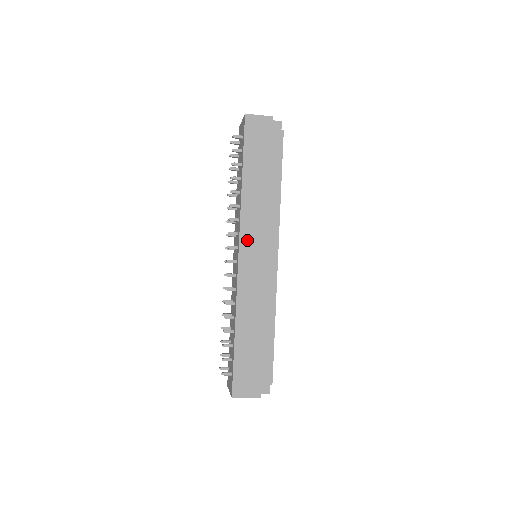
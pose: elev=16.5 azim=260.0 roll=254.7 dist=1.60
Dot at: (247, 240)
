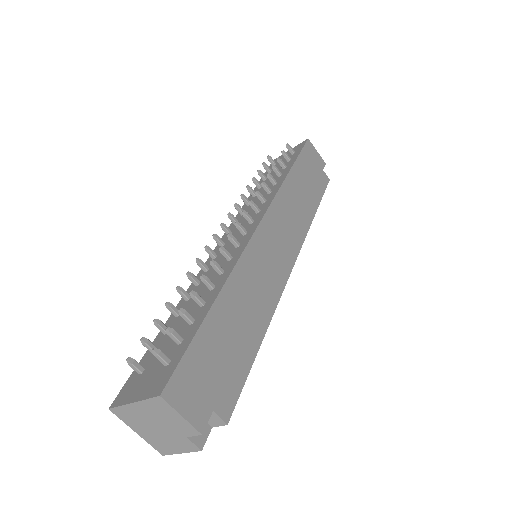
Dot at: (273, 219)
